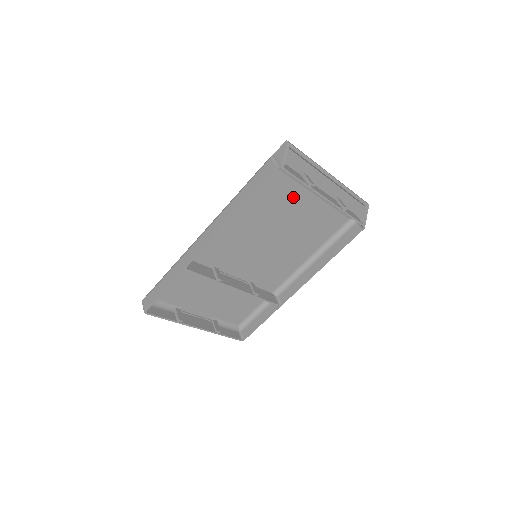
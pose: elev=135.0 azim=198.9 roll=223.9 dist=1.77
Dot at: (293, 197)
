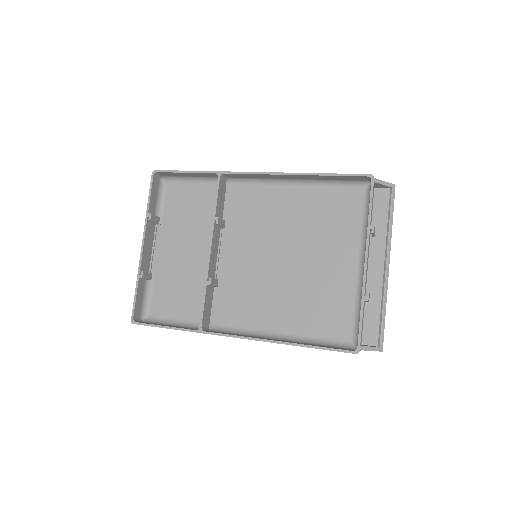
Dot at: (343, 243)
